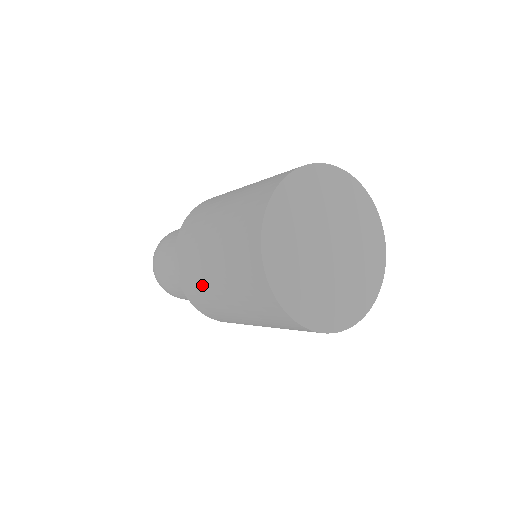
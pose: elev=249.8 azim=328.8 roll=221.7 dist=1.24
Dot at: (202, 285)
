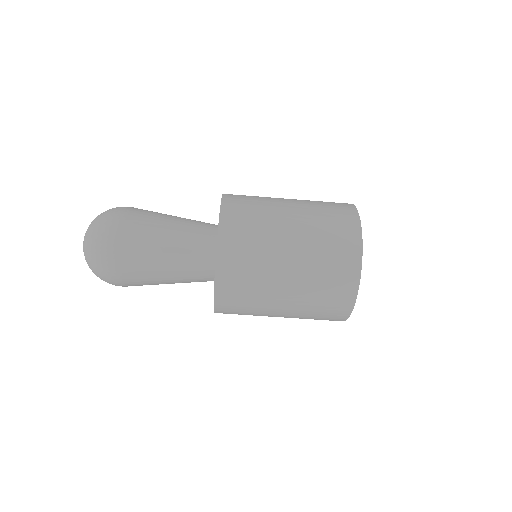
Dot at: (257, 308)
